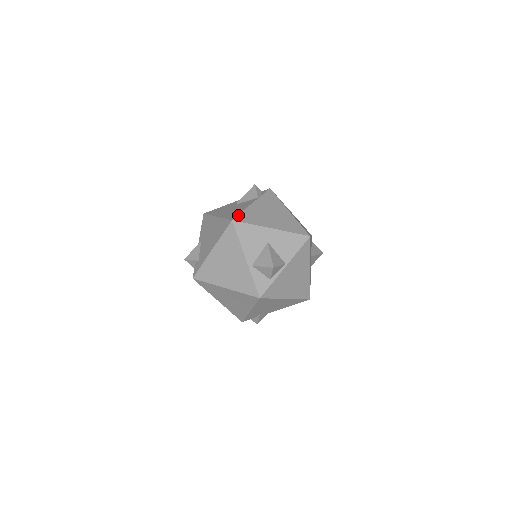
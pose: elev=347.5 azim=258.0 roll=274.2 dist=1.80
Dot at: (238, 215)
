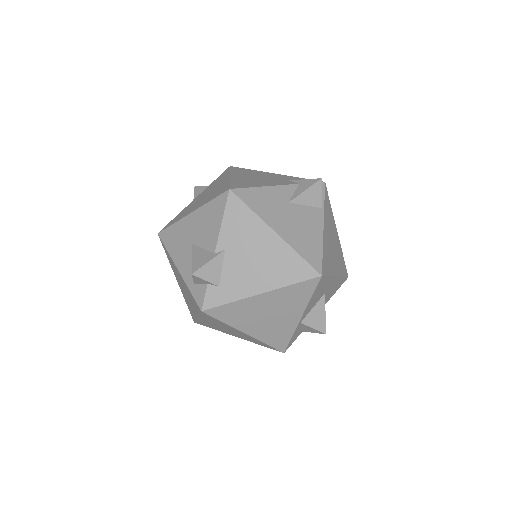
Dot at: (323, 261)
